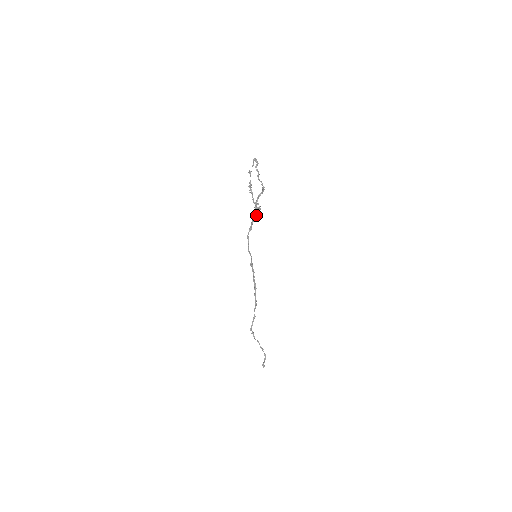
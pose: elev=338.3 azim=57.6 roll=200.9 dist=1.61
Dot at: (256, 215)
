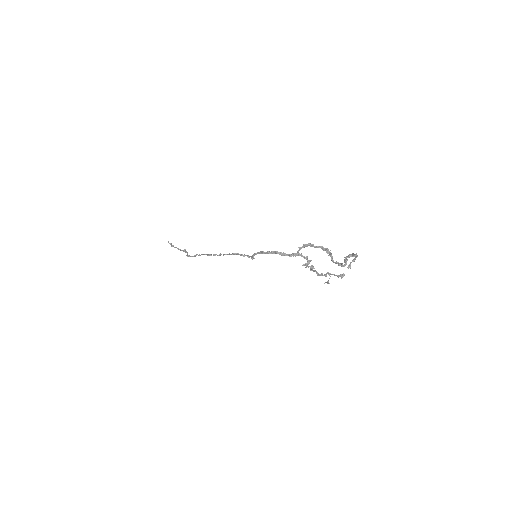
Dot at: (295, 256)
